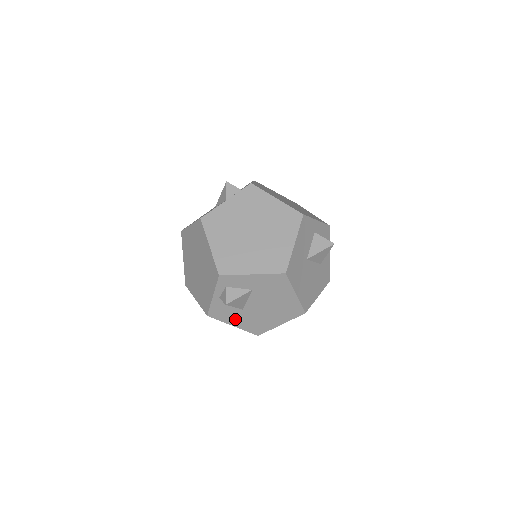
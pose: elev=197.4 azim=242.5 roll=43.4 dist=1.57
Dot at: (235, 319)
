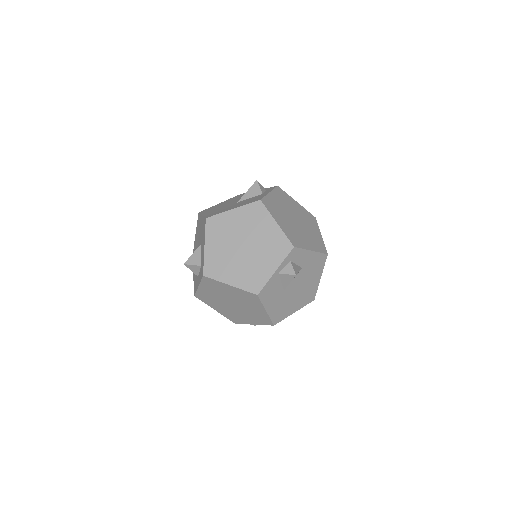
Dot at: (272, 302)
